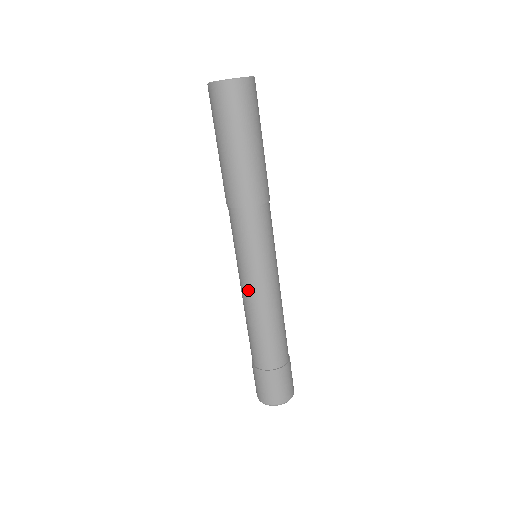
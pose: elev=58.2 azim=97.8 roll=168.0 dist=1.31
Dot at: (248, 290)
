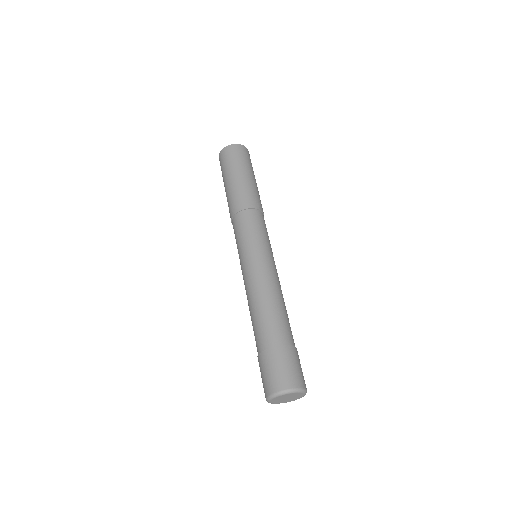
Dot at: (246, 274)
